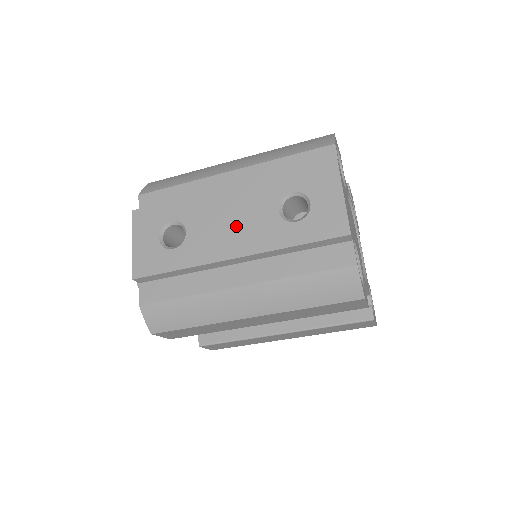
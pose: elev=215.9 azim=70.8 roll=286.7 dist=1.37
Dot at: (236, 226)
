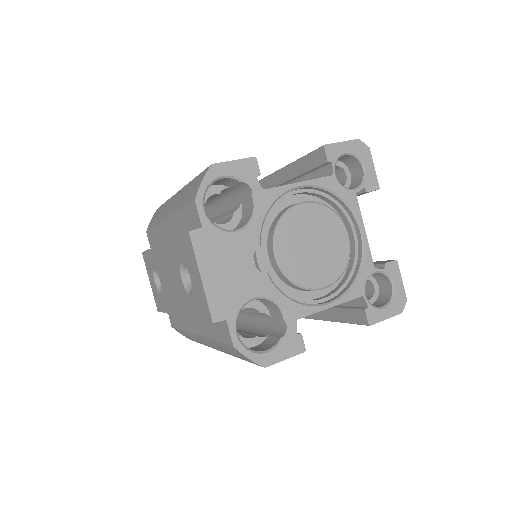
Dot at: (172, 286)
